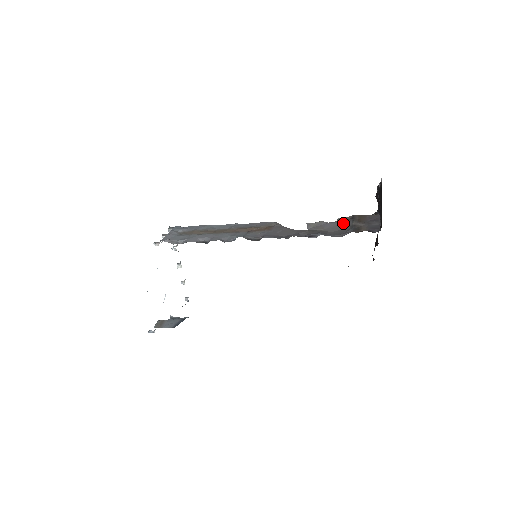
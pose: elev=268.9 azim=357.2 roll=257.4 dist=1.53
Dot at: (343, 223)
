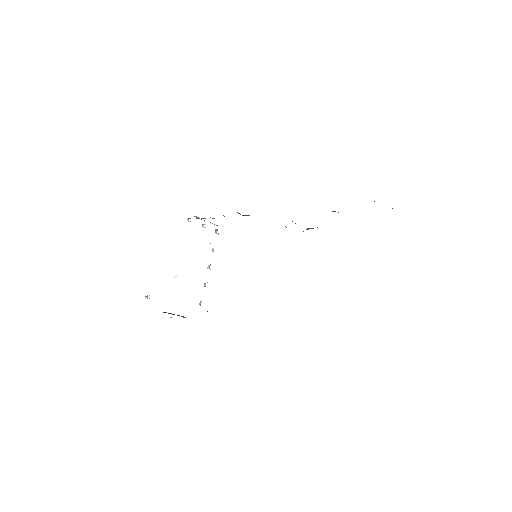
Dot at: occluded
